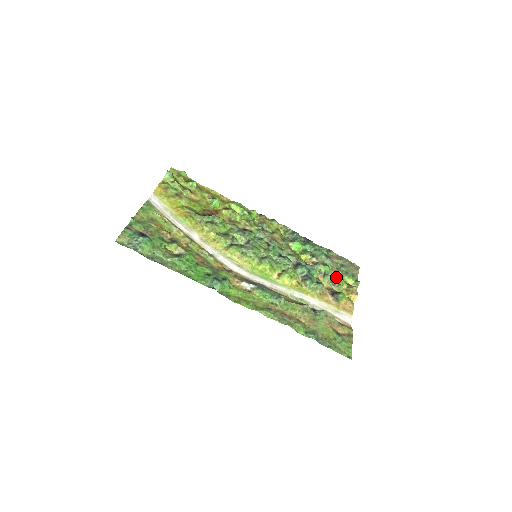
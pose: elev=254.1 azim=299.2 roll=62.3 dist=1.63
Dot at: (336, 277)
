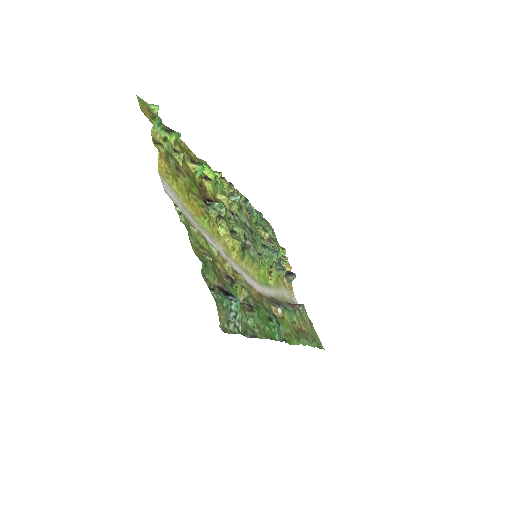
Dot at: (278, 251)
